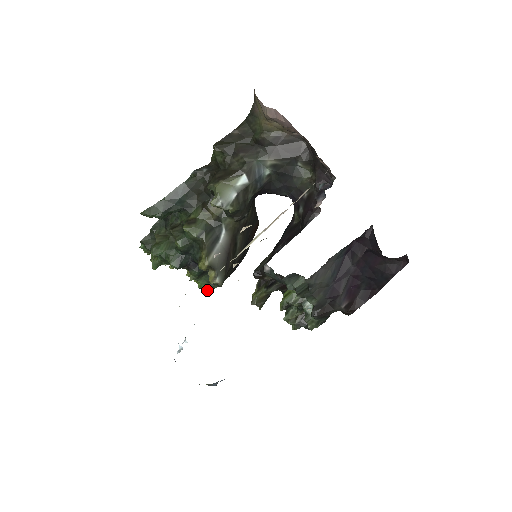
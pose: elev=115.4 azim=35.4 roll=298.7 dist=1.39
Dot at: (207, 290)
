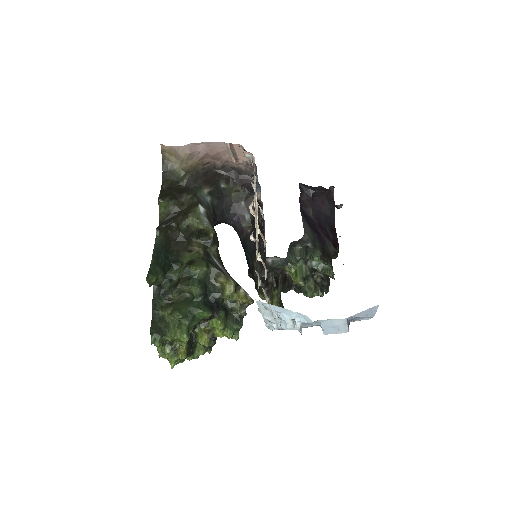
Dot at: occluded
